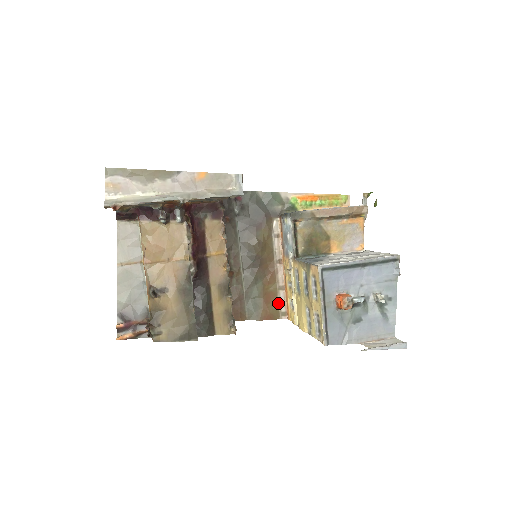
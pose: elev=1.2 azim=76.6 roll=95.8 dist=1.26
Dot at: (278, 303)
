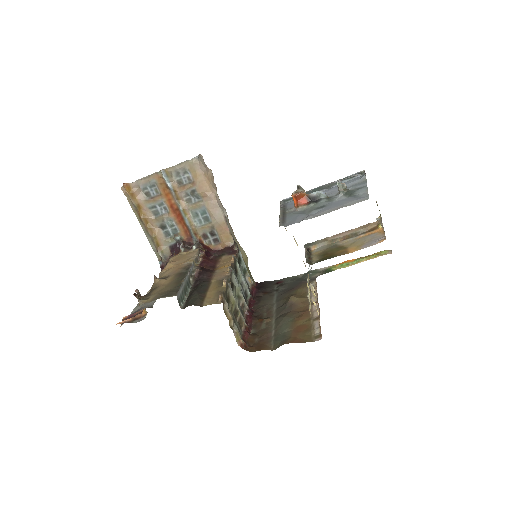
Dot at: (311, 331)
